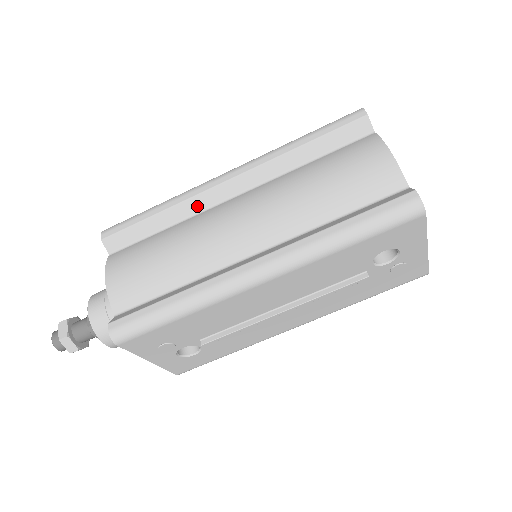
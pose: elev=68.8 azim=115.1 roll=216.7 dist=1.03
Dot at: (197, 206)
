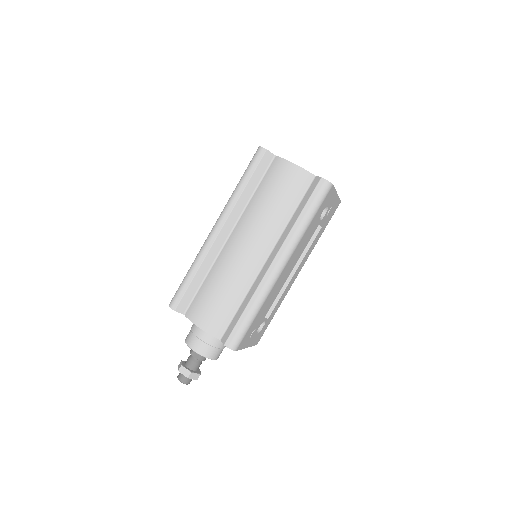
Dot at: (213, 255)
